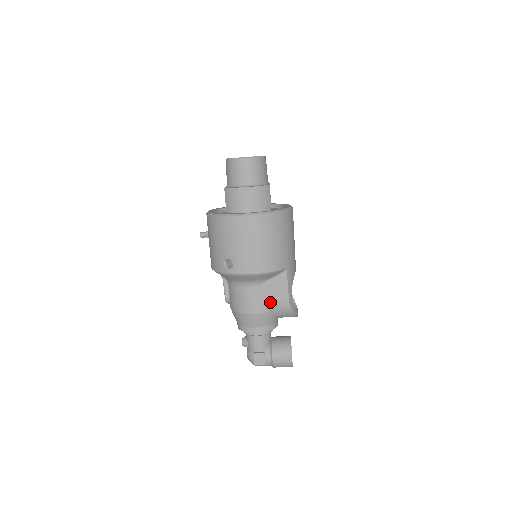
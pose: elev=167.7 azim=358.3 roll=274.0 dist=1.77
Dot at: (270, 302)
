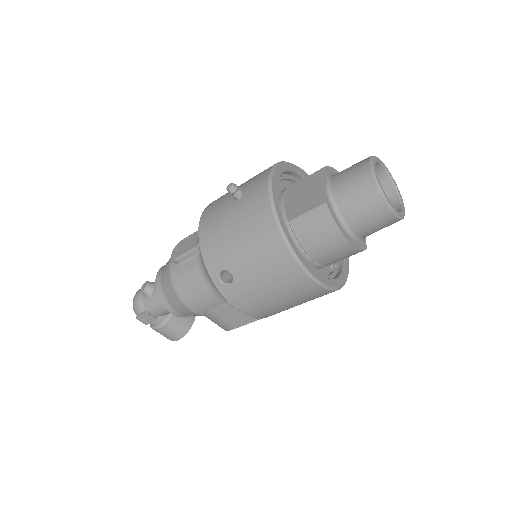
Dot at: (217, 316)
